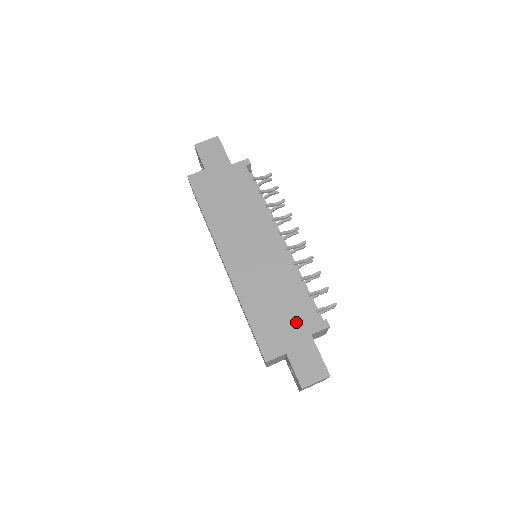
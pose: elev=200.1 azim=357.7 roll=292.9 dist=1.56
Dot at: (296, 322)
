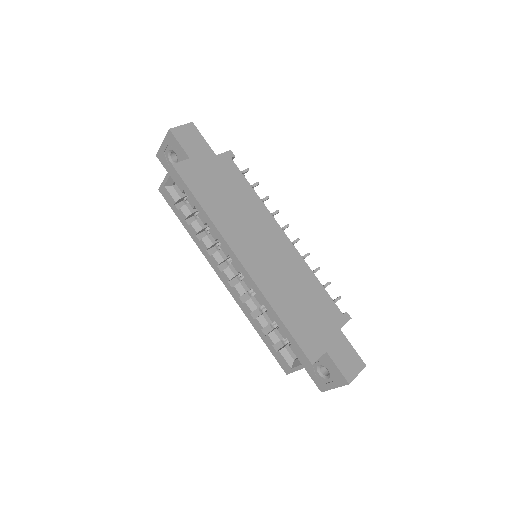
Dot at: (325, 318)
